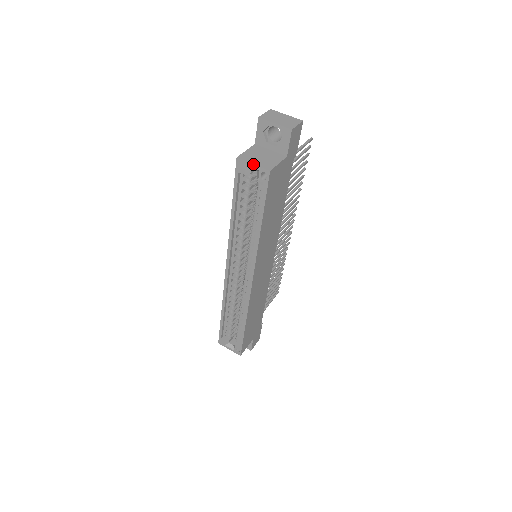
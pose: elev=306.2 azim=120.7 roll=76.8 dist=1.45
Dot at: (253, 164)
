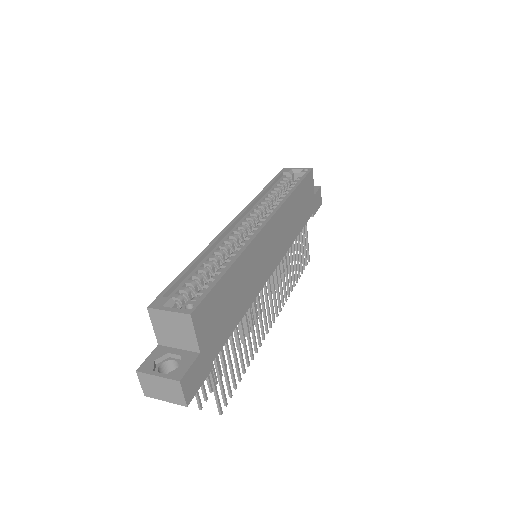
Dot at: (298, 168)
